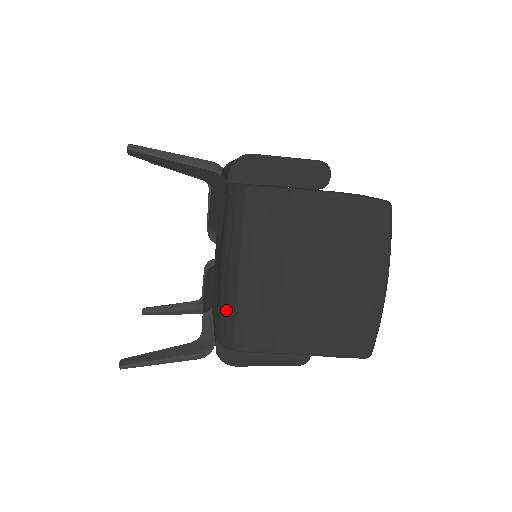
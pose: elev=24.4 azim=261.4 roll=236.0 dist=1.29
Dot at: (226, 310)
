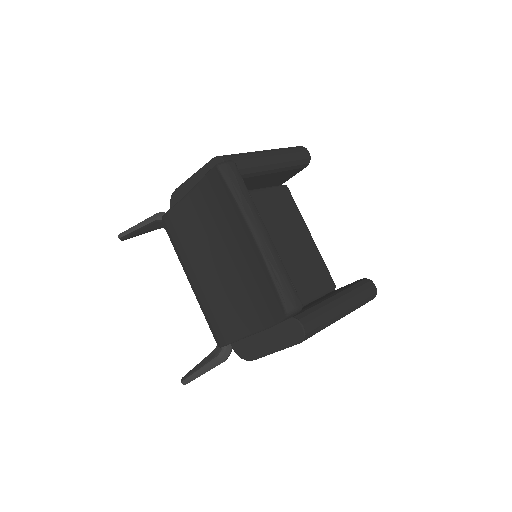
Dot at: occluded
